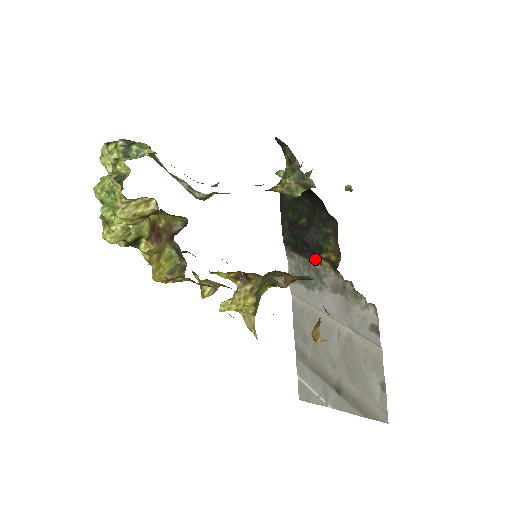
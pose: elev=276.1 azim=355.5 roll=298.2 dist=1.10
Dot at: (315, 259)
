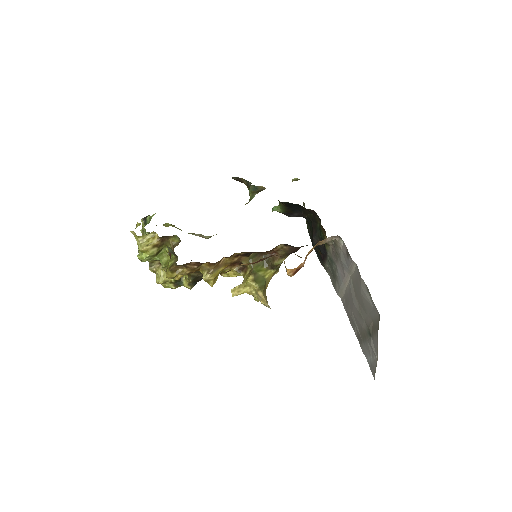
Dot at: (326, 251)
